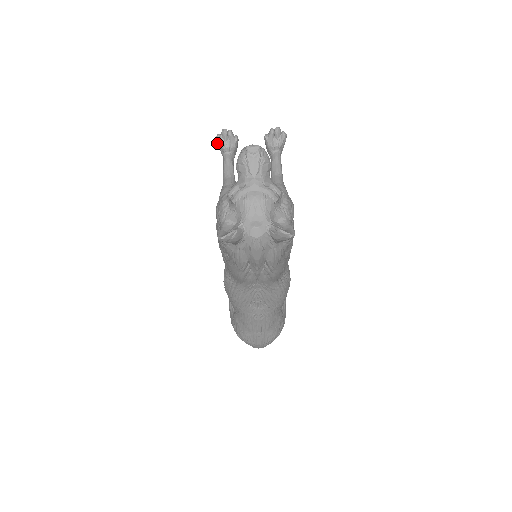
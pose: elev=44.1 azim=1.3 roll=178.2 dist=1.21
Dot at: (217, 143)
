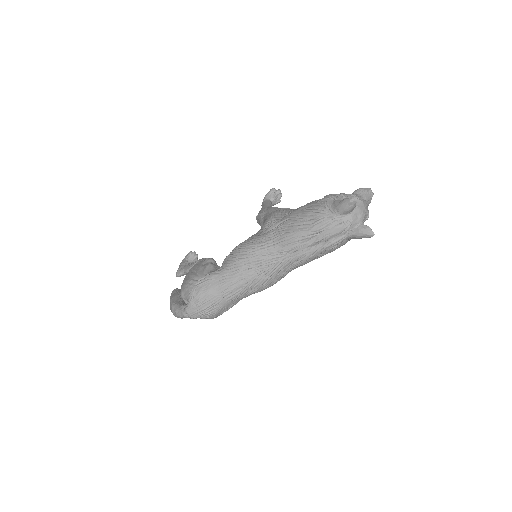
Dot at: (270, 191)
